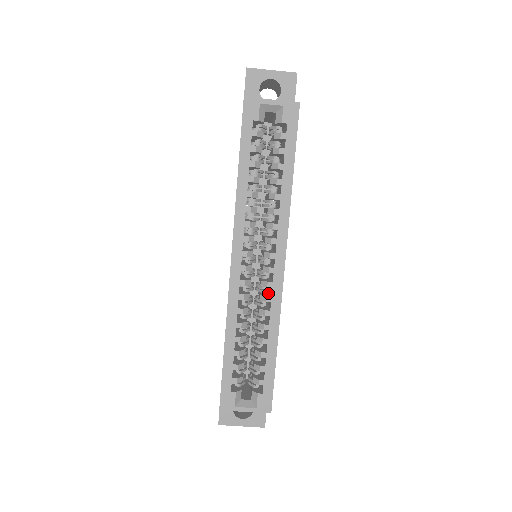
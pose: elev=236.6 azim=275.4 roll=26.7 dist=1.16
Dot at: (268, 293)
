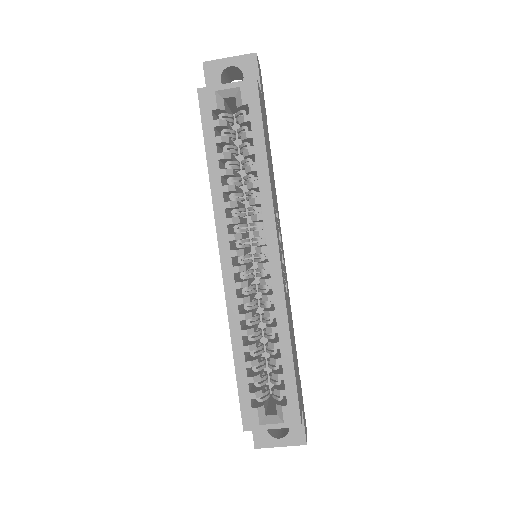
Dot at: (271, 292)
